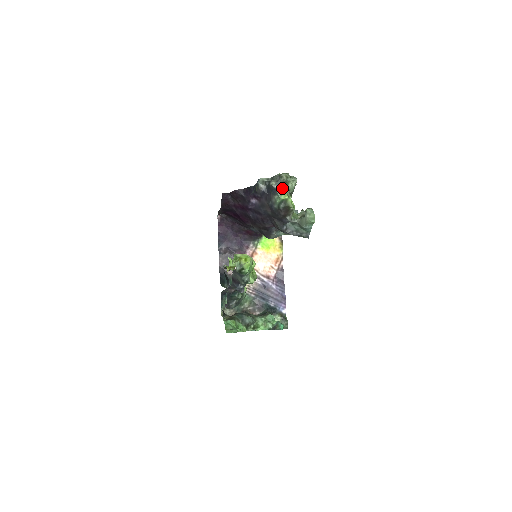
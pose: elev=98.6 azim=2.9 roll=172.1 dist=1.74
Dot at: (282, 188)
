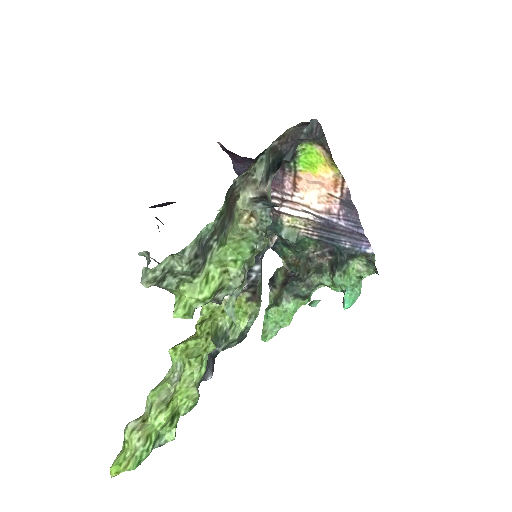
Dot at: (163, 288)
